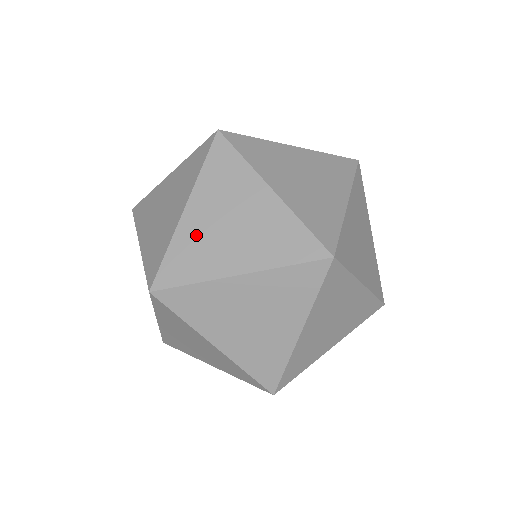
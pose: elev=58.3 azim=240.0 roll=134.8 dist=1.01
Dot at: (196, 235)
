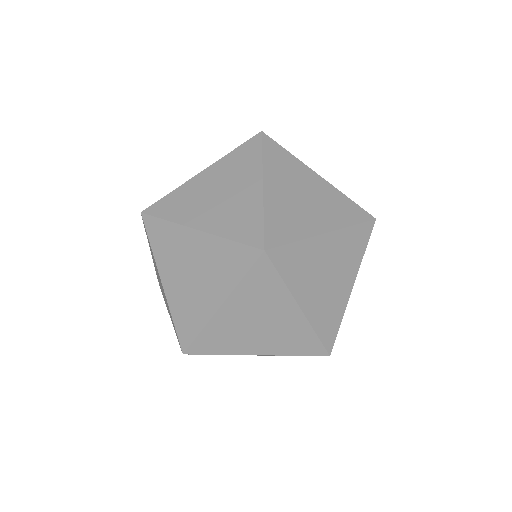
Dot at: (227, 327)
